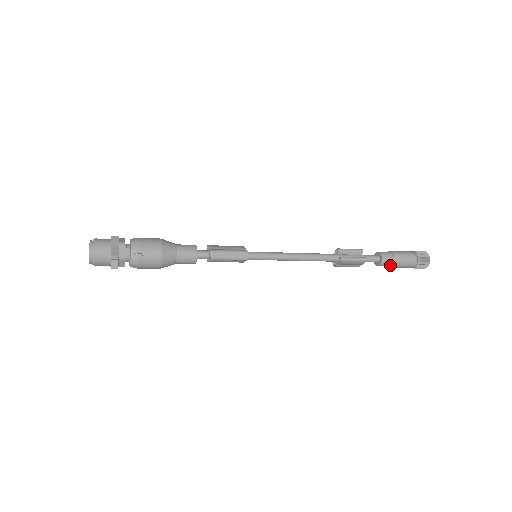
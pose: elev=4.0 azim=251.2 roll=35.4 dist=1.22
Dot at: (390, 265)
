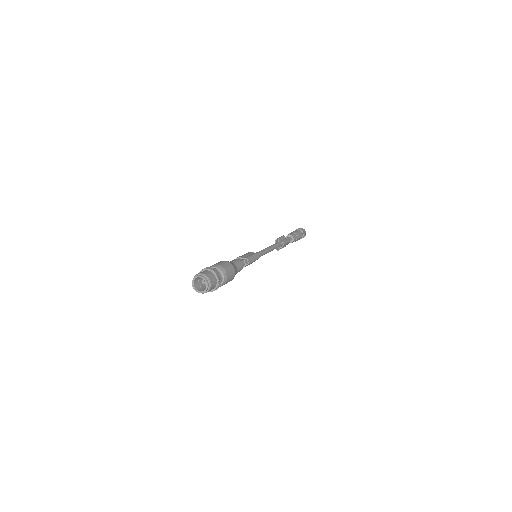
Dot at: (295, 240)
